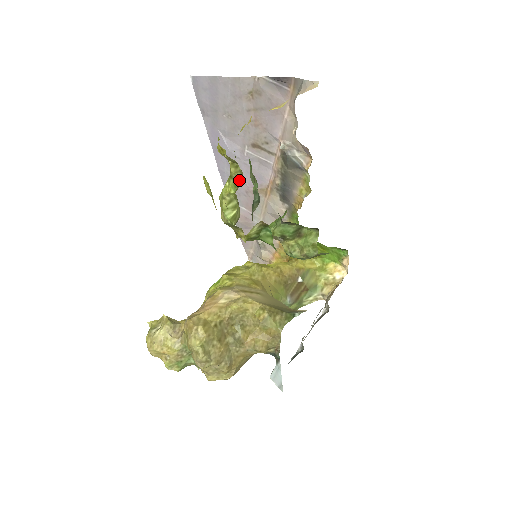
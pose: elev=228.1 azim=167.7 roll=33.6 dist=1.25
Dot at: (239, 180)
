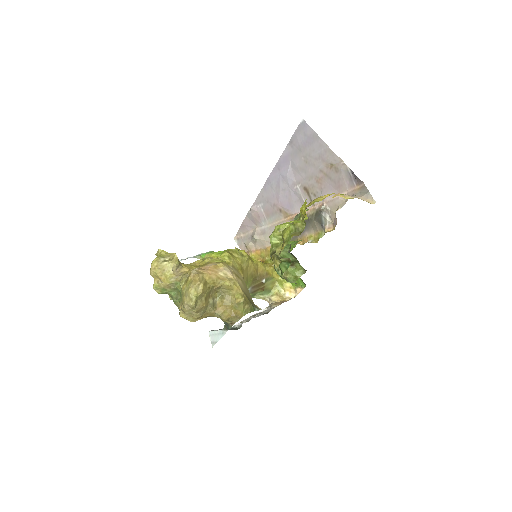
Dot at: (298, 231)
